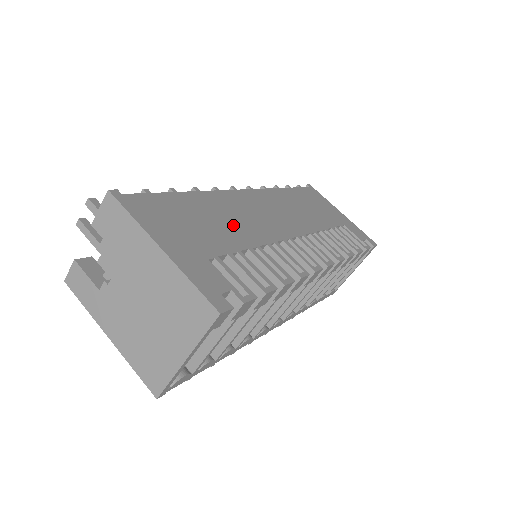
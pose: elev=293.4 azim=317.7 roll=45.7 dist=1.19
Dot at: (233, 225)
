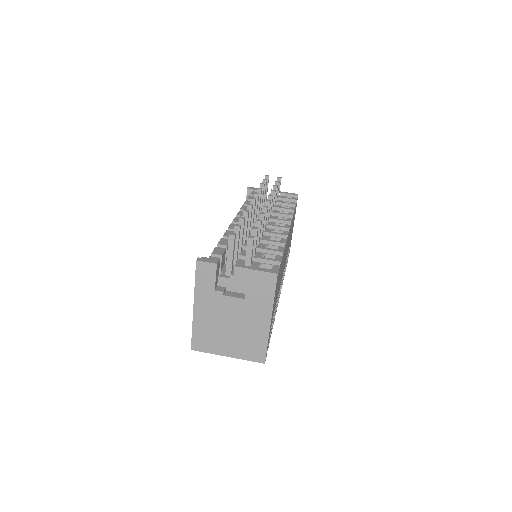
Dot at: occluded
